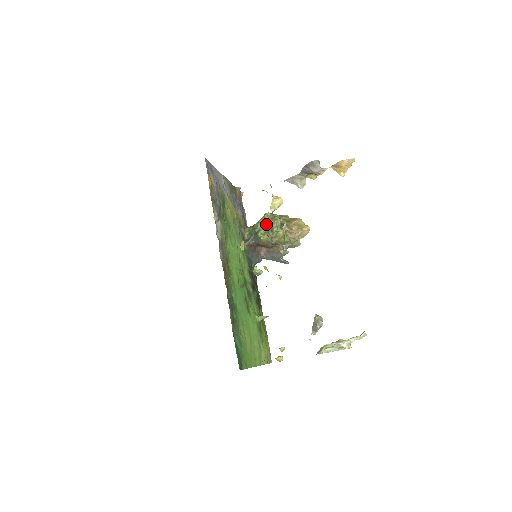
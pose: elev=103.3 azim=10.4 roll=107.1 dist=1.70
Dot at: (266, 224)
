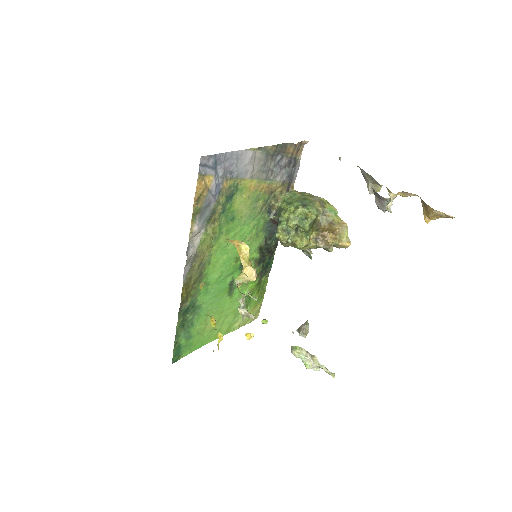
Dot at: (290, 223)
